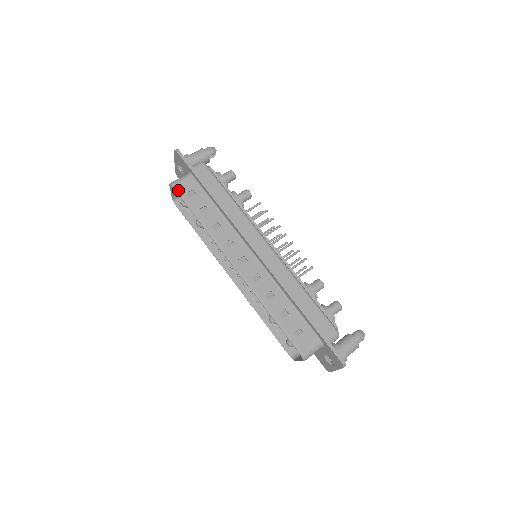
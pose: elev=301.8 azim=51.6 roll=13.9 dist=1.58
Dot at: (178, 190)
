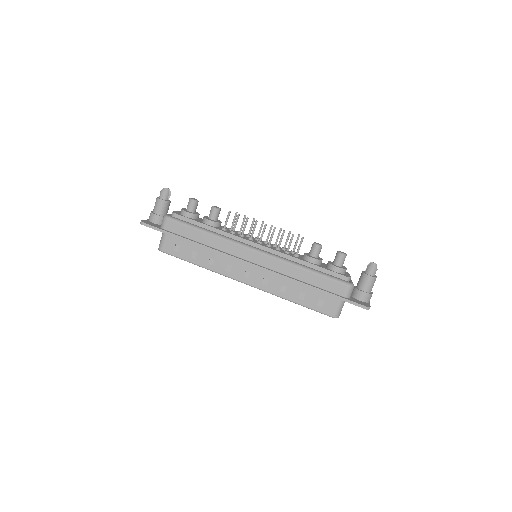
Dot at: (167, 252)
